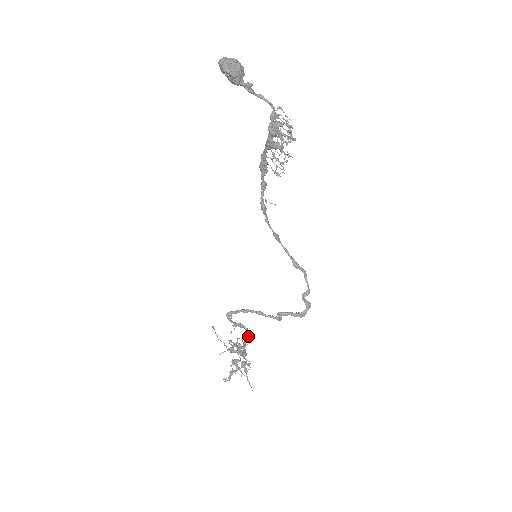
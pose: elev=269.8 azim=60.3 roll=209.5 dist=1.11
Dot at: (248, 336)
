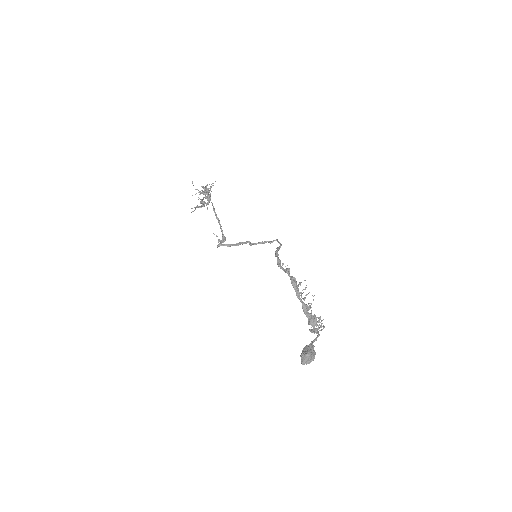
Dot at: occluded
